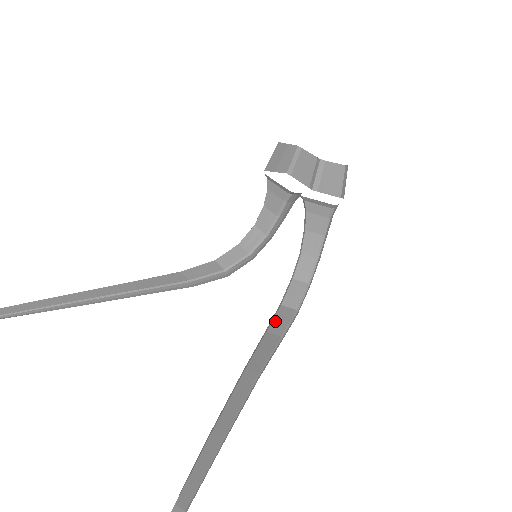
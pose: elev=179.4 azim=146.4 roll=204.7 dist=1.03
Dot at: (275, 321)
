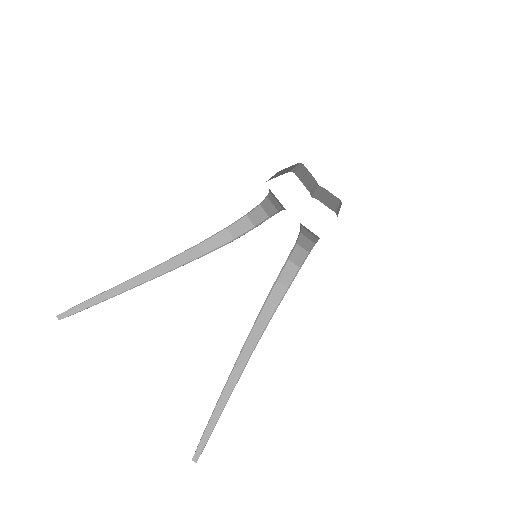
Dot at: (269, 300)
